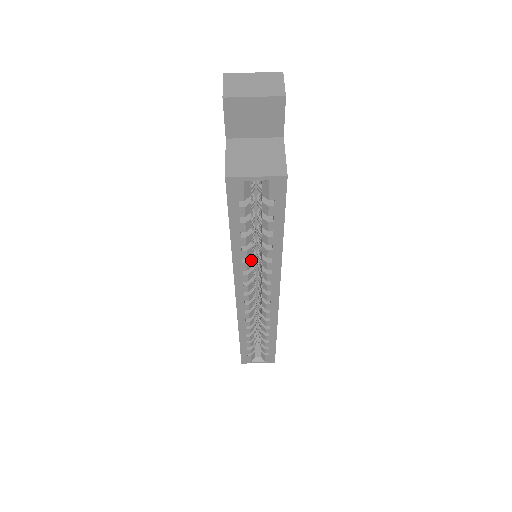
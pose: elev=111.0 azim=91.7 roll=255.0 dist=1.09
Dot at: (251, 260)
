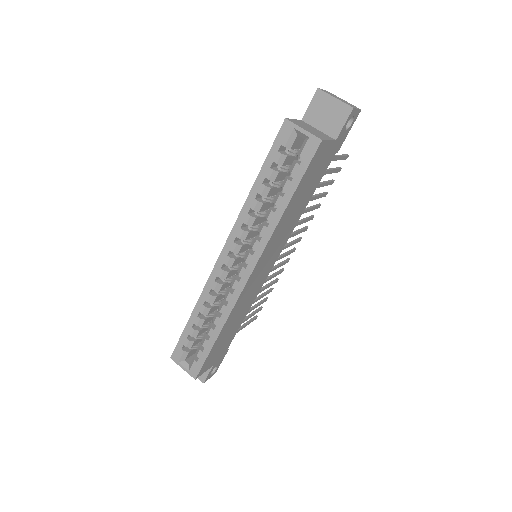
Dot at: (255, 218)
